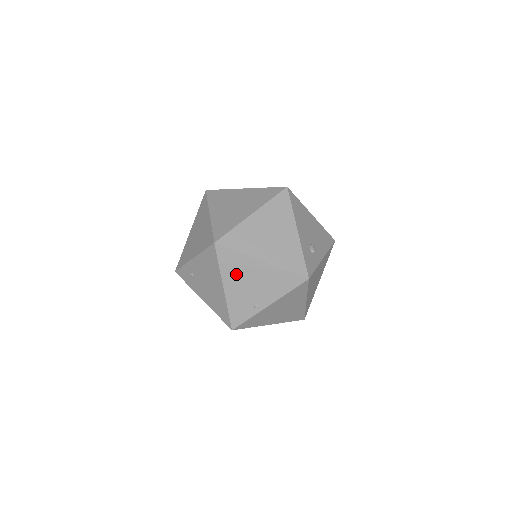
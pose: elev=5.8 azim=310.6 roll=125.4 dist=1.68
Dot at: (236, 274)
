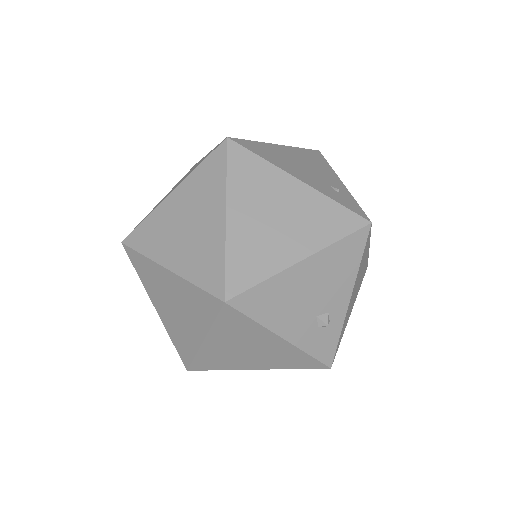
Dot at: occluded
